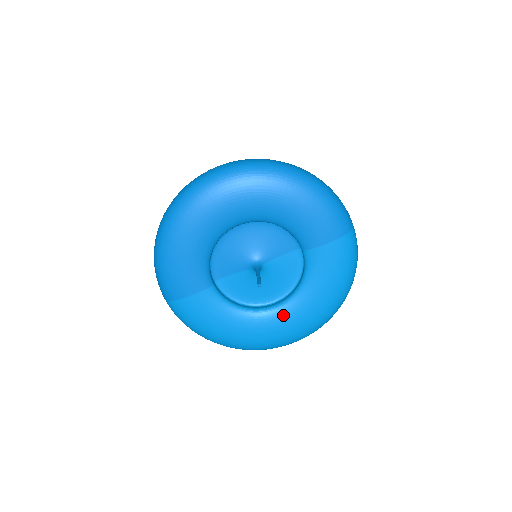
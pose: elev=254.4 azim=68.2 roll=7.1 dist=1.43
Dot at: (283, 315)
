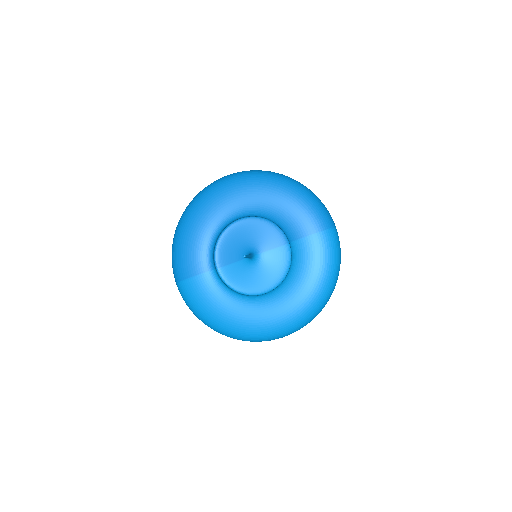
Dot at: (271, 302)
